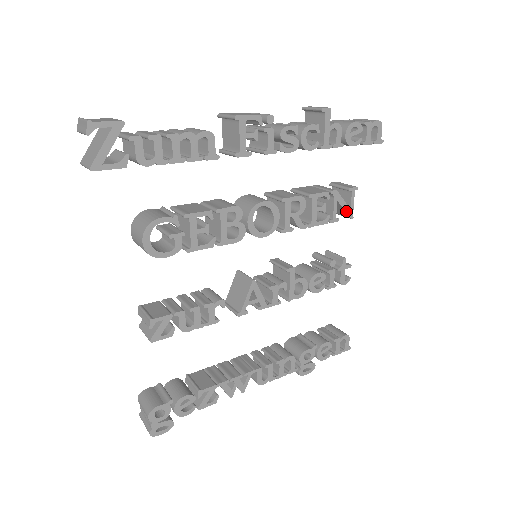
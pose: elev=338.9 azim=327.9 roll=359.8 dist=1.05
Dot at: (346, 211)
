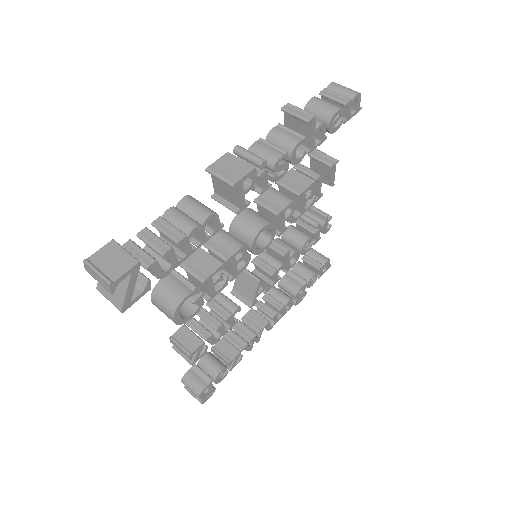
Dot at: (329, 184)
